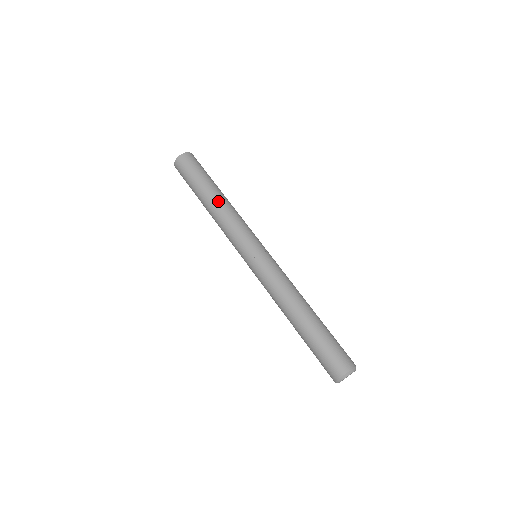
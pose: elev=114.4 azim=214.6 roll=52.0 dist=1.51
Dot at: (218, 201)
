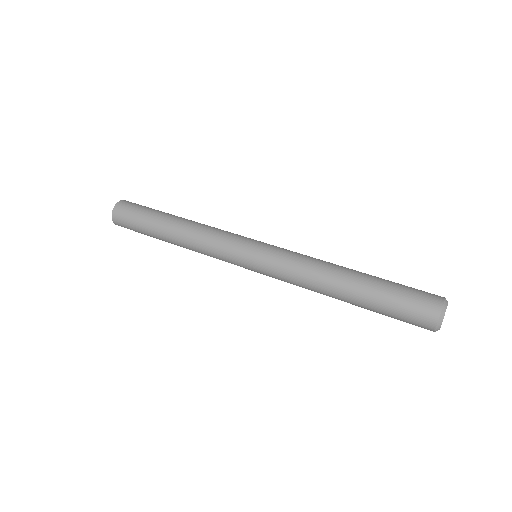
Dot at: (186, 220)
